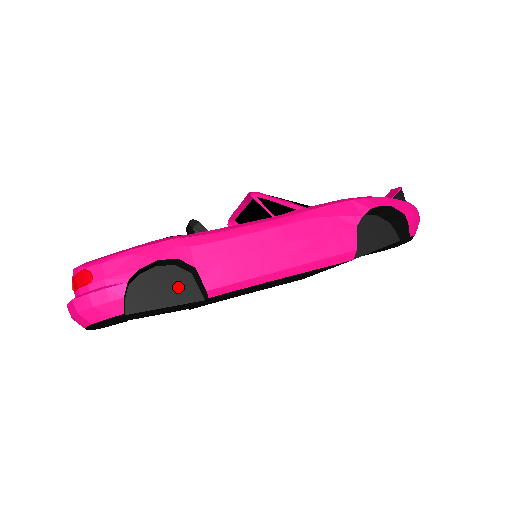
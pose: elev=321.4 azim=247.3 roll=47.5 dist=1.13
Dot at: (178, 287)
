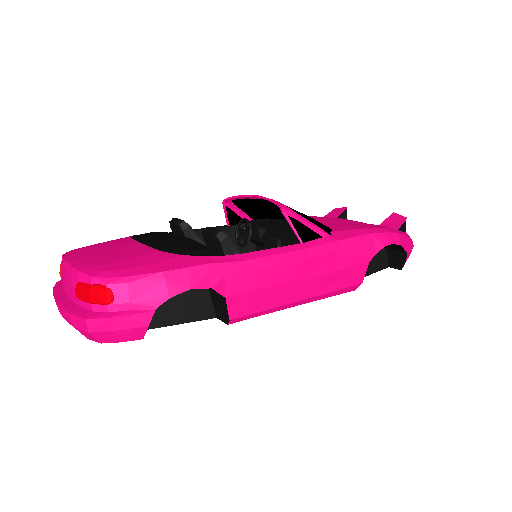
Dot at: (193, 303)
